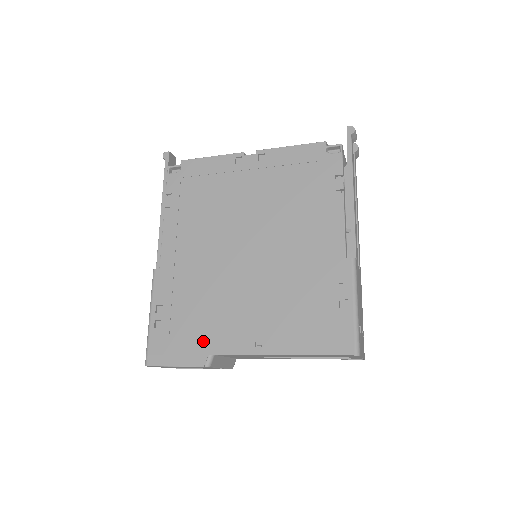
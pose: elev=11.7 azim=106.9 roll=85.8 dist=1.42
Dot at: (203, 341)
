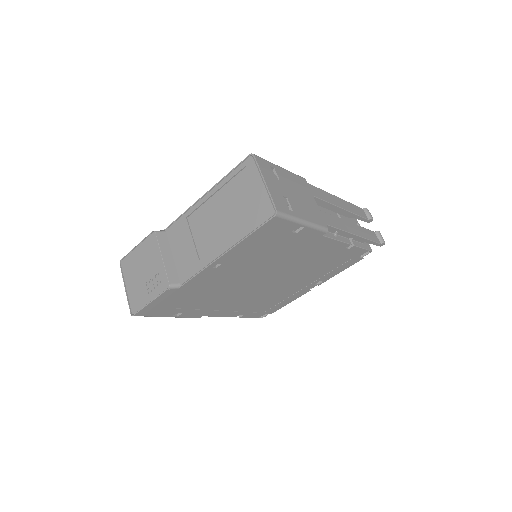
Dot at: occluded
